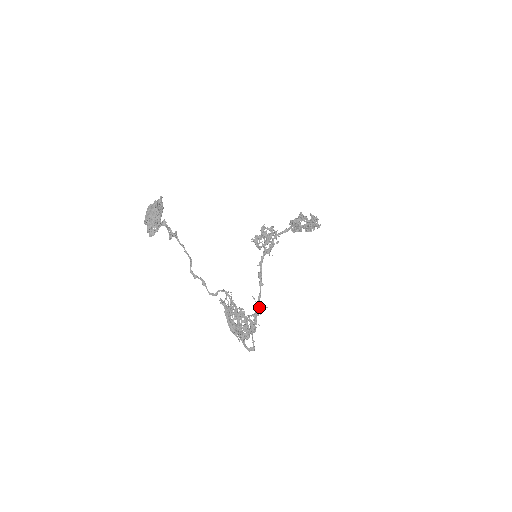
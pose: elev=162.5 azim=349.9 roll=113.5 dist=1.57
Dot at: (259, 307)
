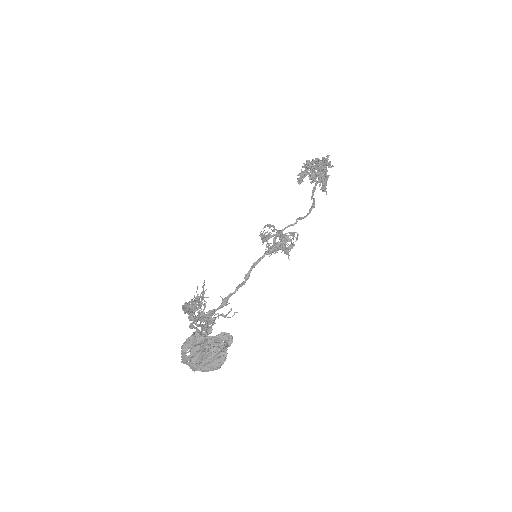
Dot at: (227, 304)
